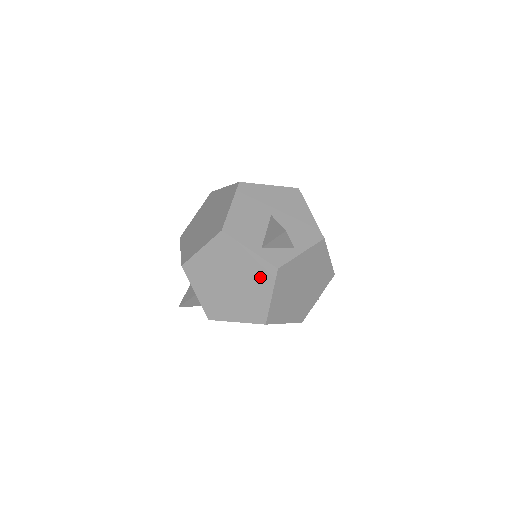
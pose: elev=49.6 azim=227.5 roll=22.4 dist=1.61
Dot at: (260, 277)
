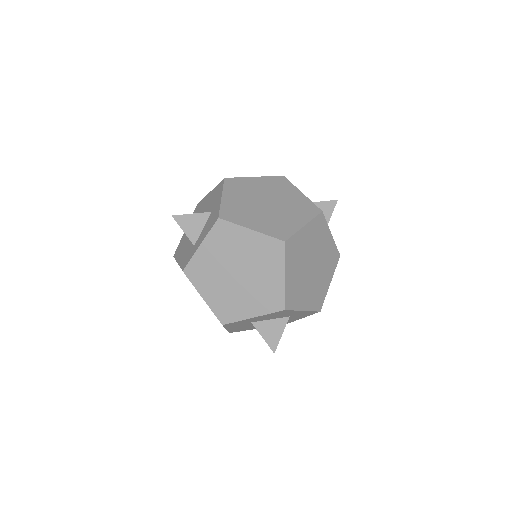
Dot at: (301, 210)
